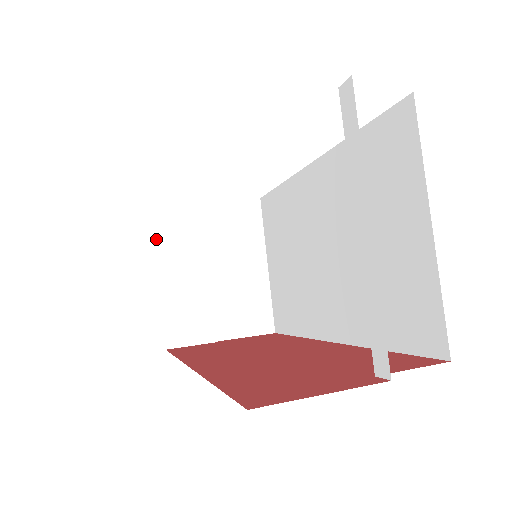
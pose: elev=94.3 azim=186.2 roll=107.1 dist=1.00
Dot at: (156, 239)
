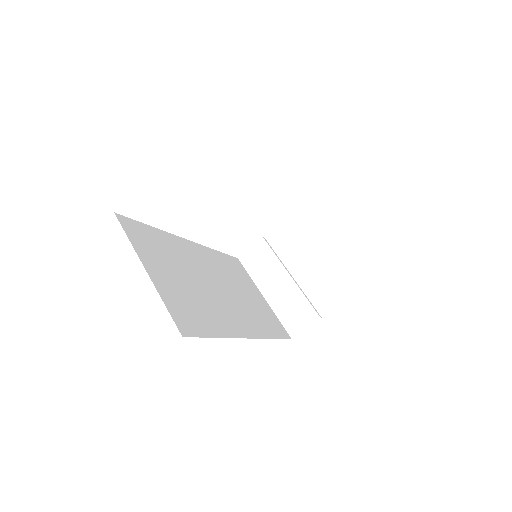
Dot at: (251, 278)
